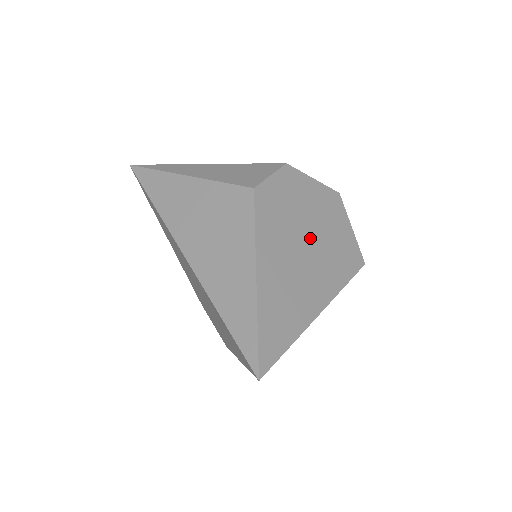
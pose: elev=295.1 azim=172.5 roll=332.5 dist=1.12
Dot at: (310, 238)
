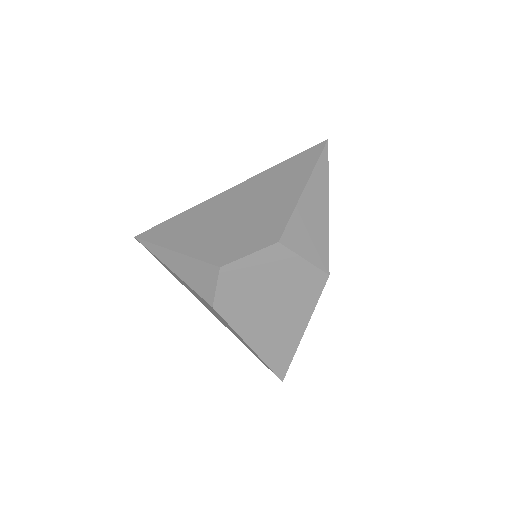
Dot at: (272, 300)
